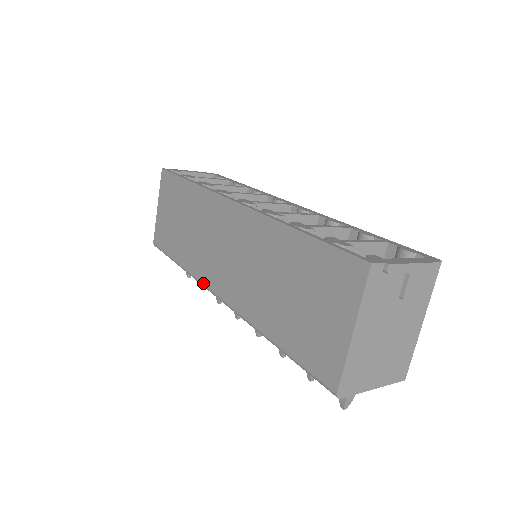
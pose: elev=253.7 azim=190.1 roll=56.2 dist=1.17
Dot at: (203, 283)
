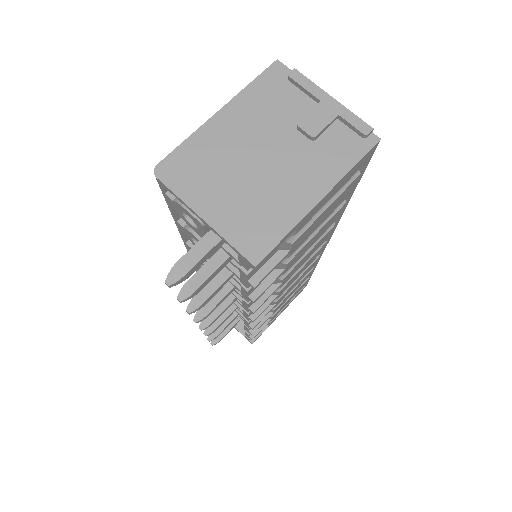
Dot at: occluded
